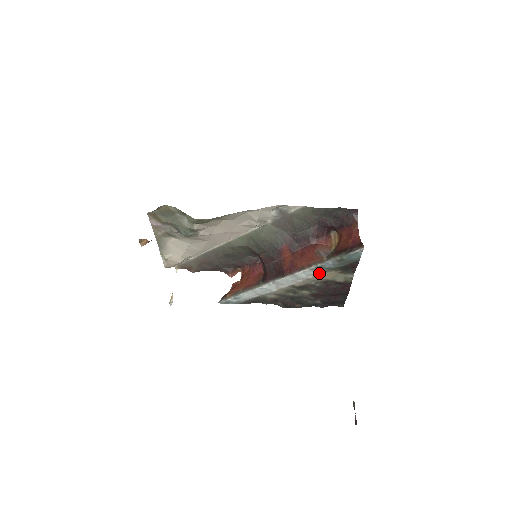
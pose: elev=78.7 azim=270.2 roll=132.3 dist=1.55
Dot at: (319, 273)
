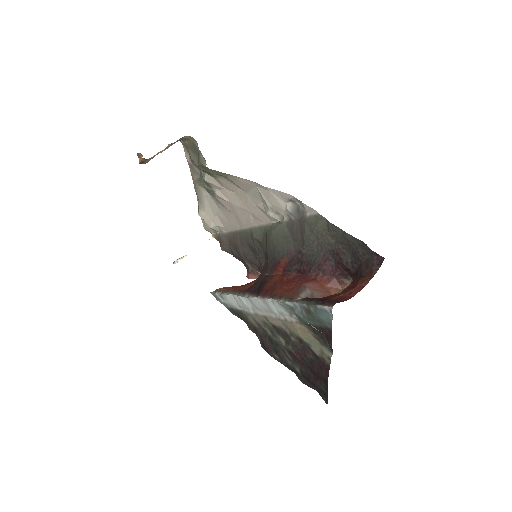
Dot at: (290, 318)
